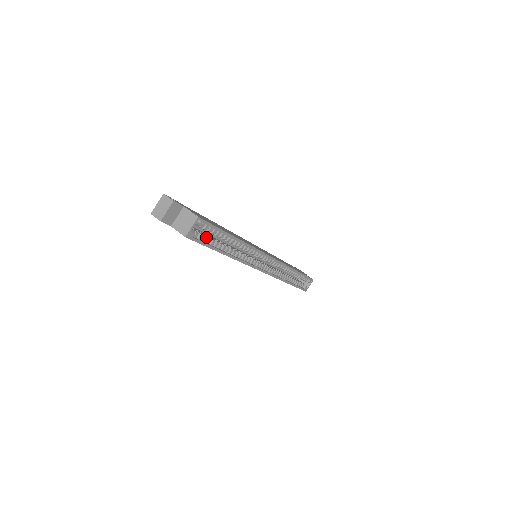
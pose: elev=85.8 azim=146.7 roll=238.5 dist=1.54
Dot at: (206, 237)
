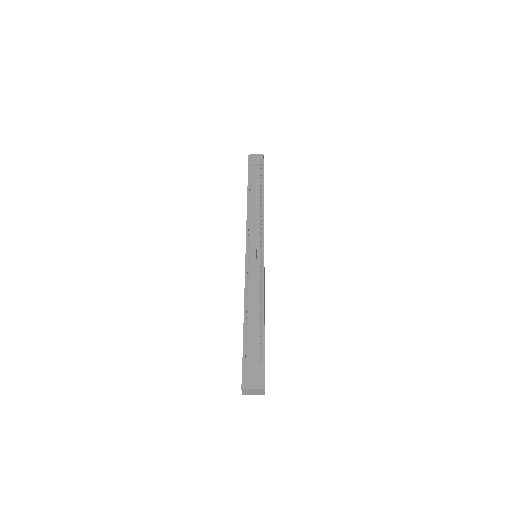
Dot at: occluded
